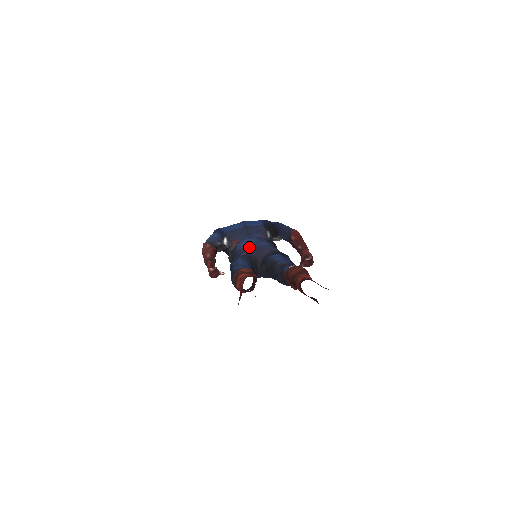
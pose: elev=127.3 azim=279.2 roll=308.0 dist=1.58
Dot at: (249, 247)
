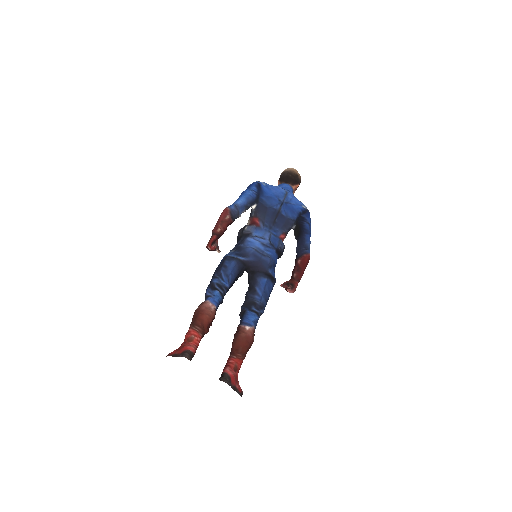
Dot at: (252, 256)
